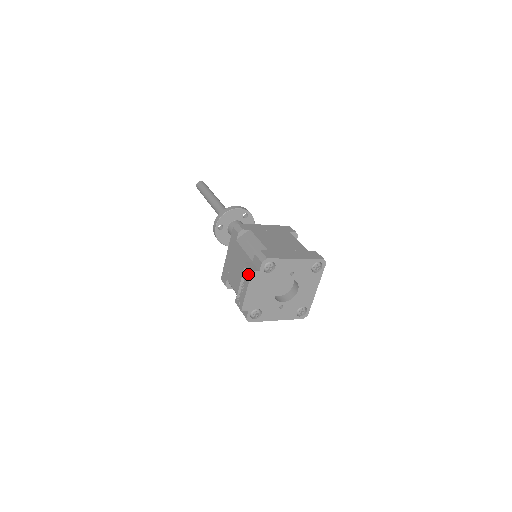
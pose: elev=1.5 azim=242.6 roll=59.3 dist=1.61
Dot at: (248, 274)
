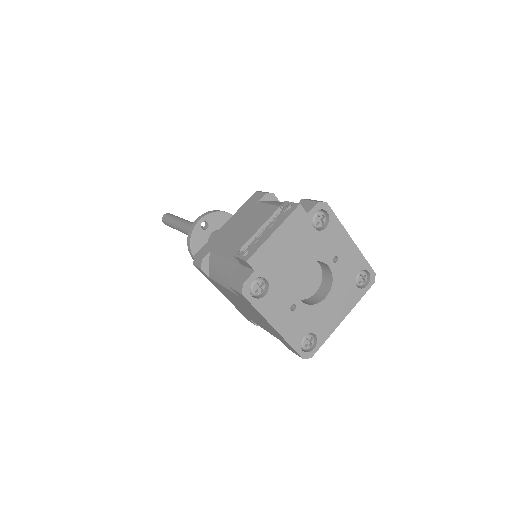
Dot at: (289, 209)
